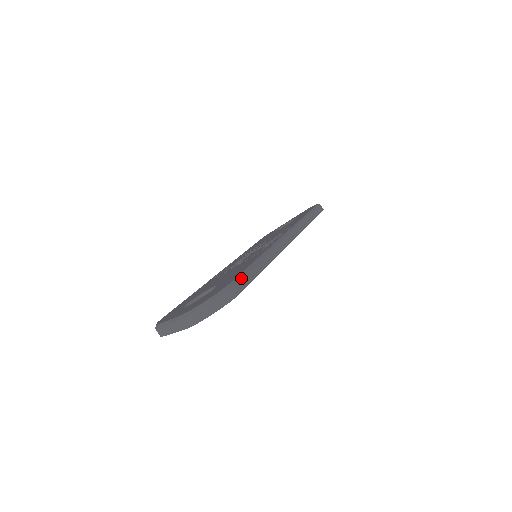
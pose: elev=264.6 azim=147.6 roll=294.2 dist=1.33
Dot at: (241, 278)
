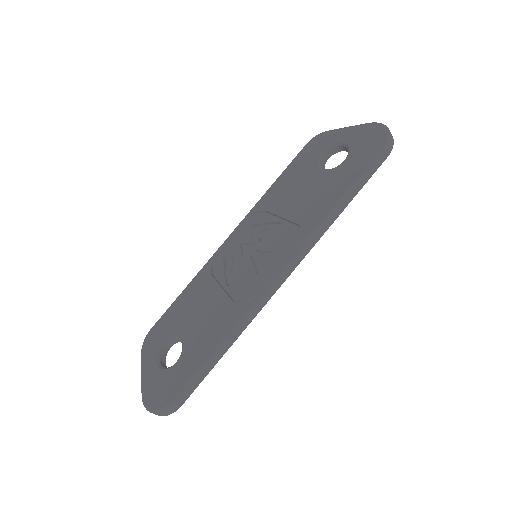
Dot at: (186, 390)
